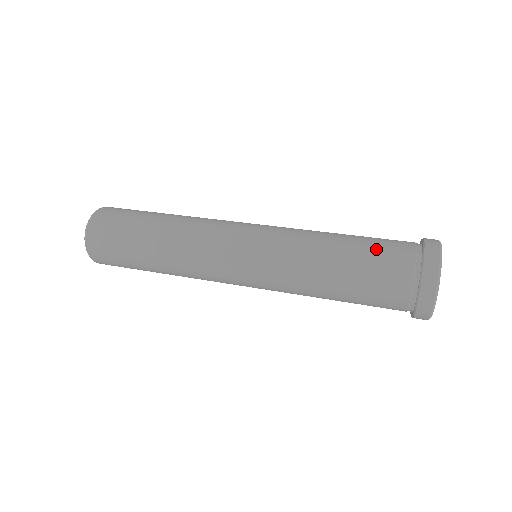
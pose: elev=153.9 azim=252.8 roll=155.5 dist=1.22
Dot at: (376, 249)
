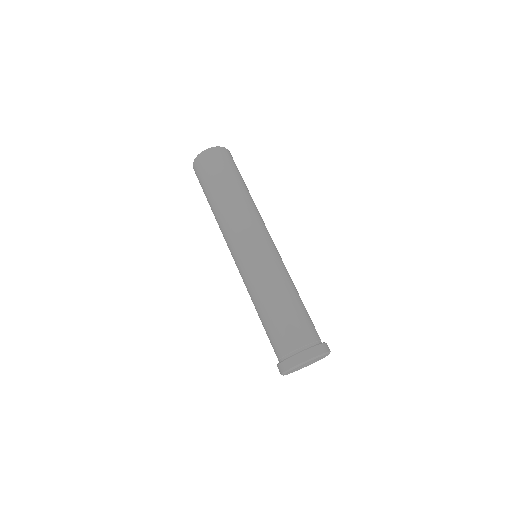
Dot at: (269, 335)
